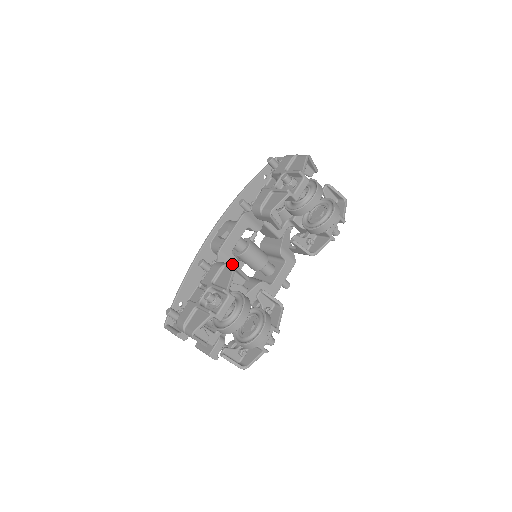
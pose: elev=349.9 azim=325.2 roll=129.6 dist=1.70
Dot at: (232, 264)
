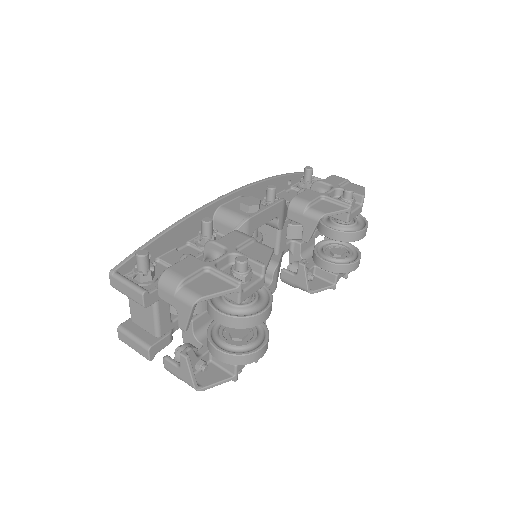
Dot at: occluded
